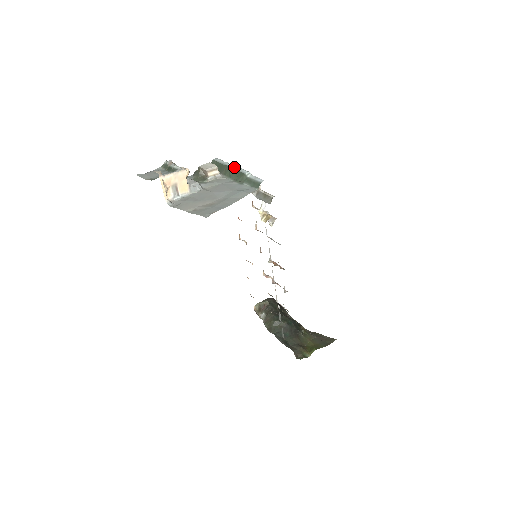
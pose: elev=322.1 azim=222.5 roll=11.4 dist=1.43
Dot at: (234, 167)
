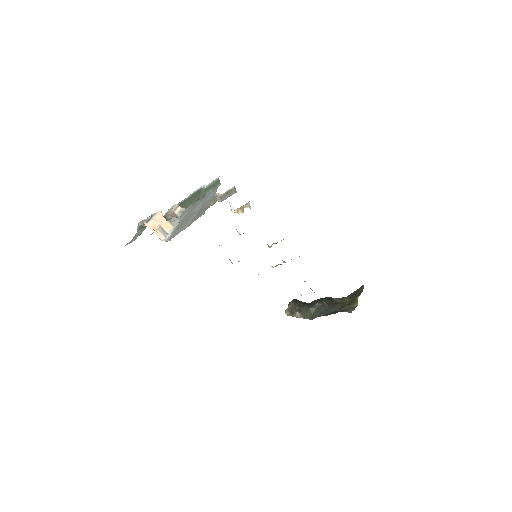
Dot at: (189, 196)
